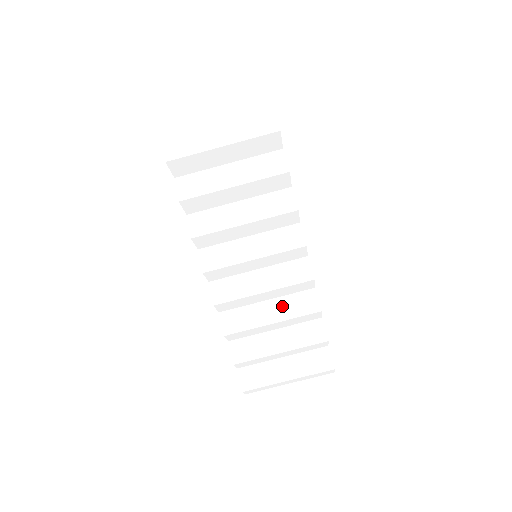
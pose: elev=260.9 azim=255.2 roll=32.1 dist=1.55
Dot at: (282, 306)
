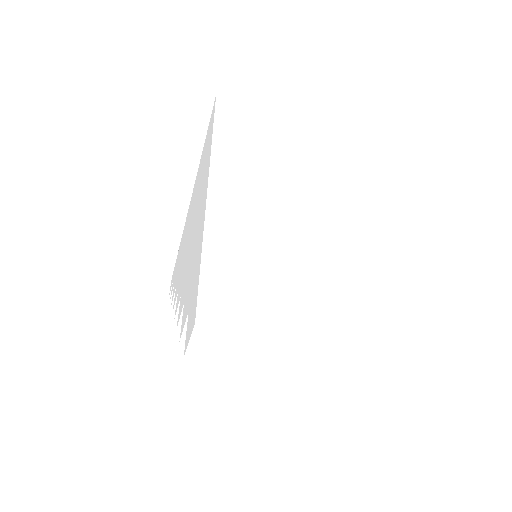
Dot at: occluded
